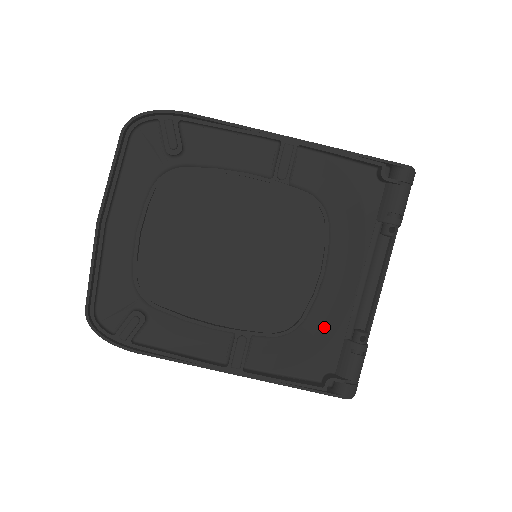
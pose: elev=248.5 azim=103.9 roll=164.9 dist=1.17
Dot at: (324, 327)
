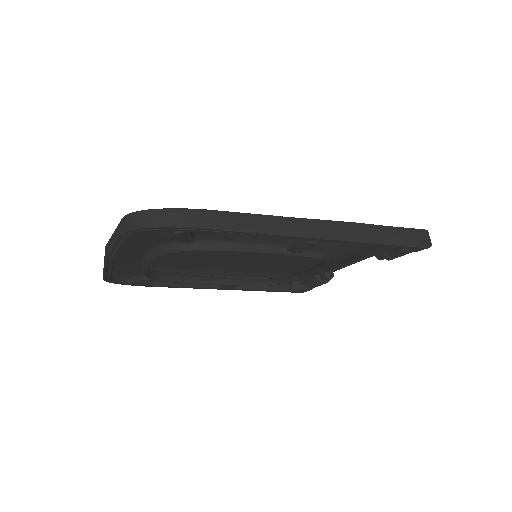
Dot at: occluded
